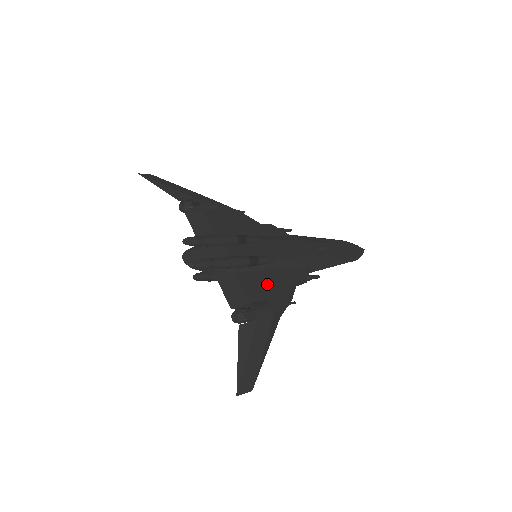
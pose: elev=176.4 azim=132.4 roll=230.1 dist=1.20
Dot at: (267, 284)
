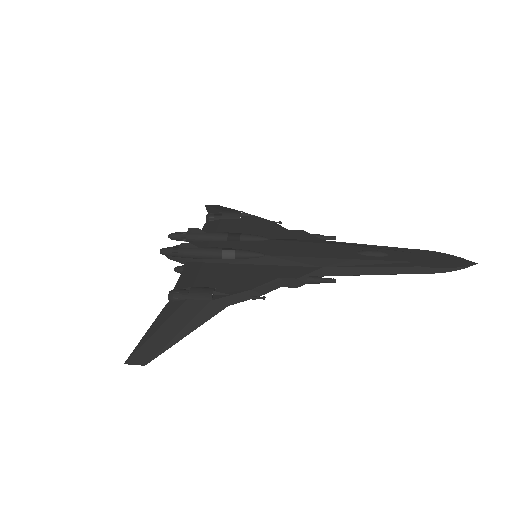
Dot at: (235, 275)
